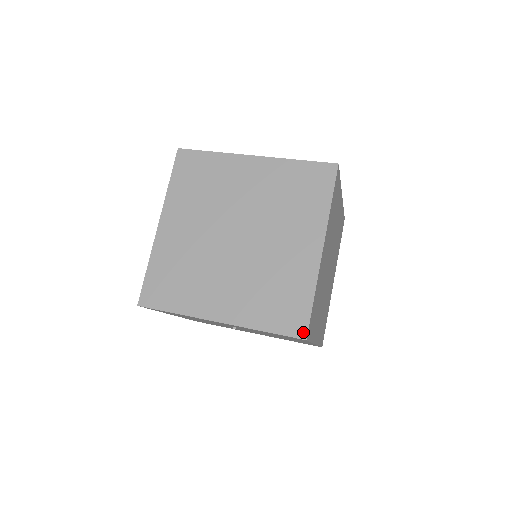
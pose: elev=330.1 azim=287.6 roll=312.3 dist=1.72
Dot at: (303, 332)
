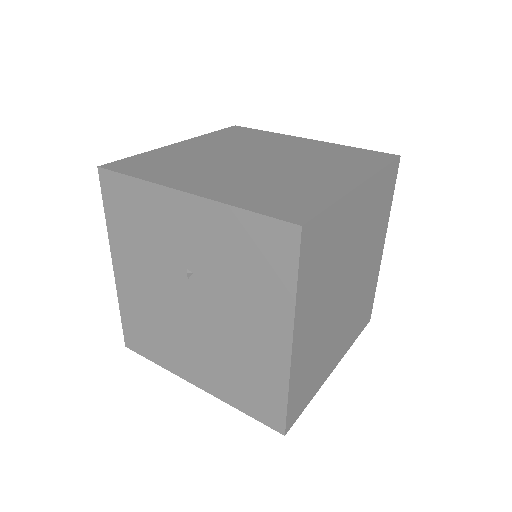
Dot at: (301, 220)
